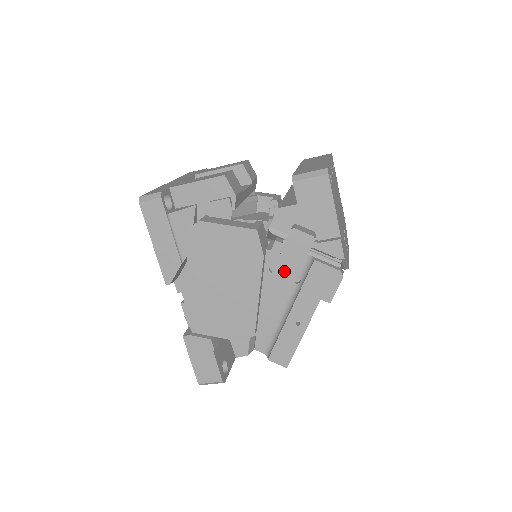
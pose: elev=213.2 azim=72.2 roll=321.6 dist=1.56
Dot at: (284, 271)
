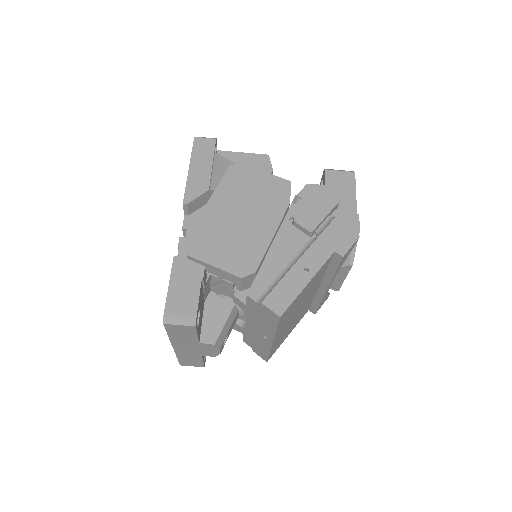
Dot at: (306, 219)
